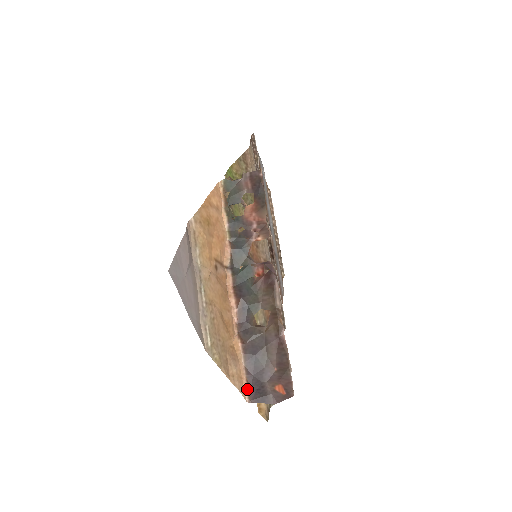
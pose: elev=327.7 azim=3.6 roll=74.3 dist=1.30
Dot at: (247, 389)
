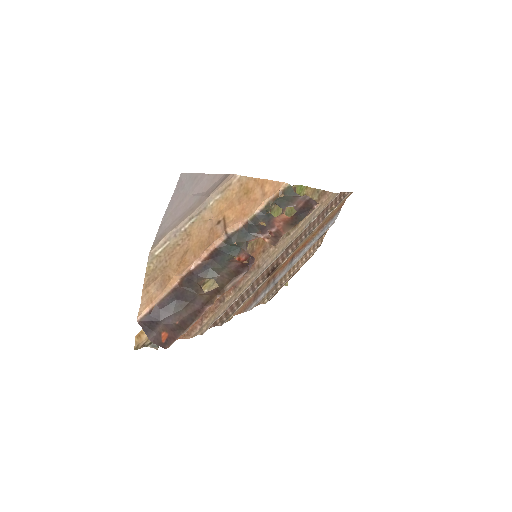
Dot at: (147, 312)
